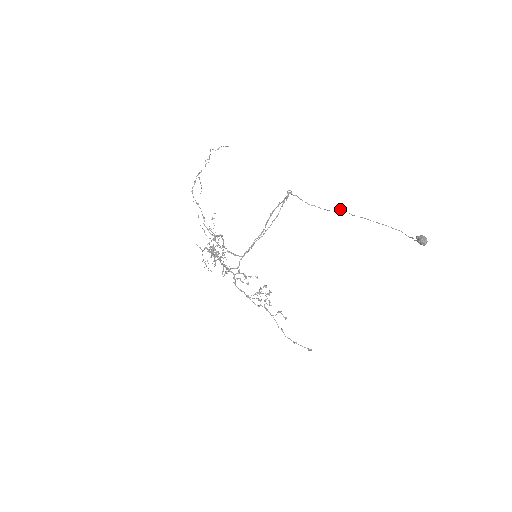
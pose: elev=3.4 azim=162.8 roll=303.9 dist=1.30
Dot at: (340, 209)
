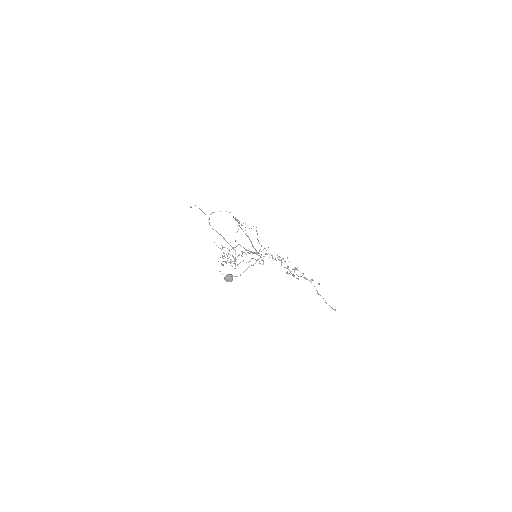
Dot at: occluded
